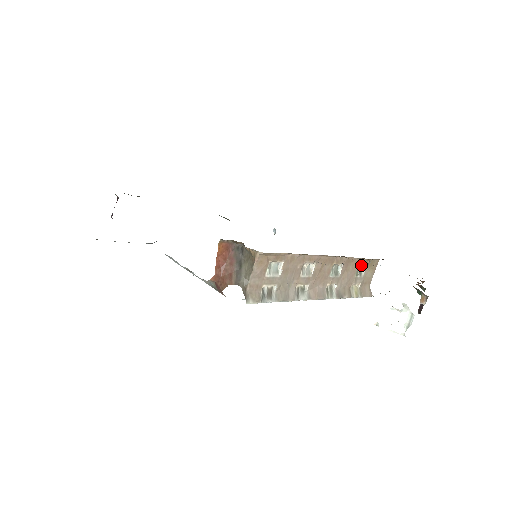
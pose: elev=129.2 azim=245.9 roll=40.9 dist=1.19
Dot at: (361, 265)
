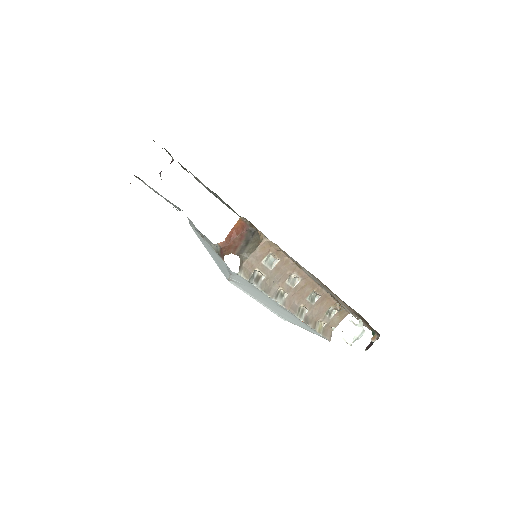
Dot at: (333, 307)
